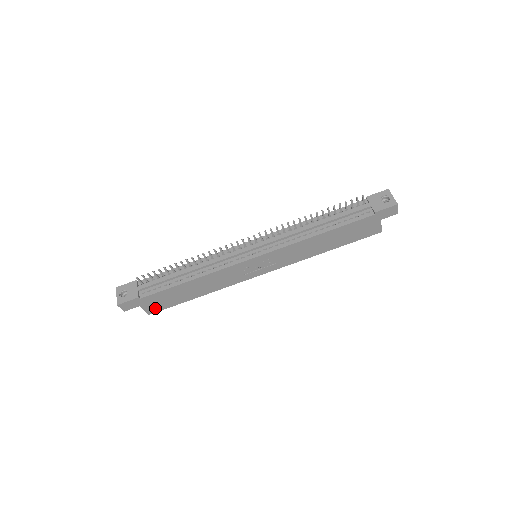
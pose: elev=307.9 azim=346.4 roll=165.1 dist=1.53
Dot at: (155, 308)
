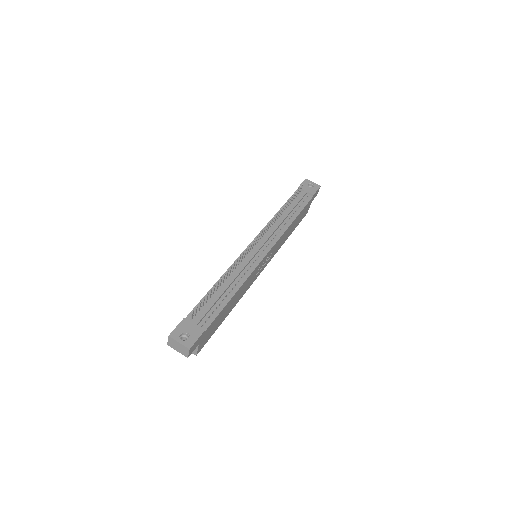
Dot at: (204, 343)
